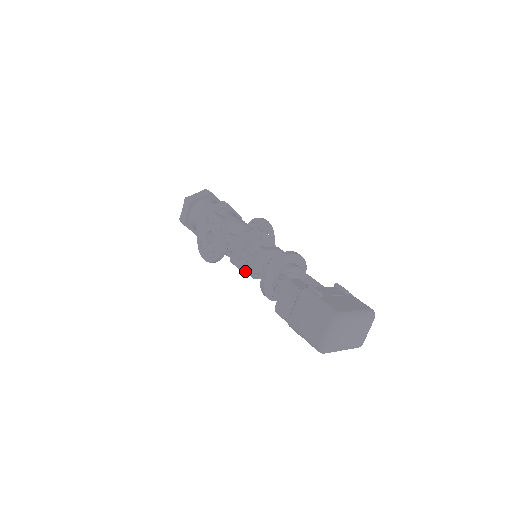
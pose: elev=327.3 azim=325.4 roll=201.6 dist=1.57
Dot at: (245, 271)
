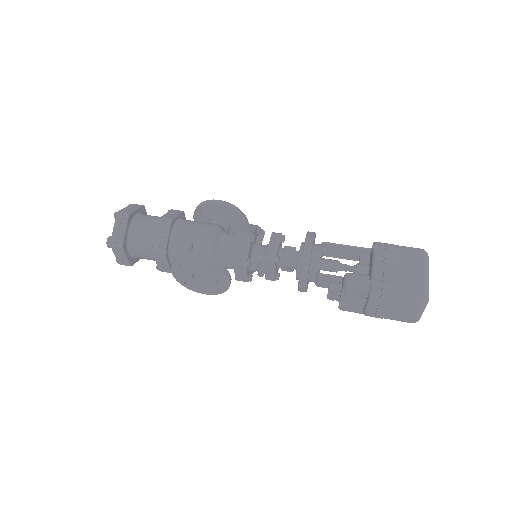
Dot at: (252, 273)
